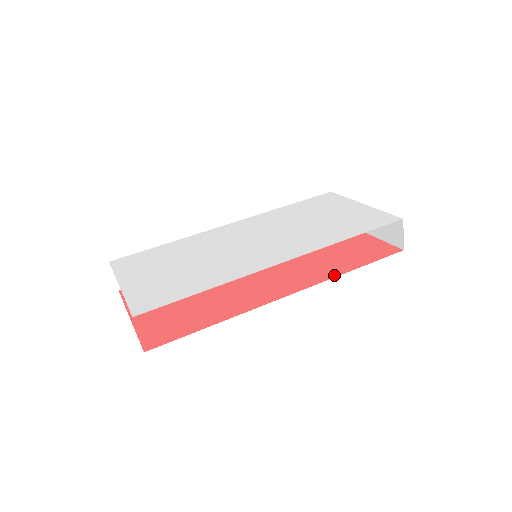
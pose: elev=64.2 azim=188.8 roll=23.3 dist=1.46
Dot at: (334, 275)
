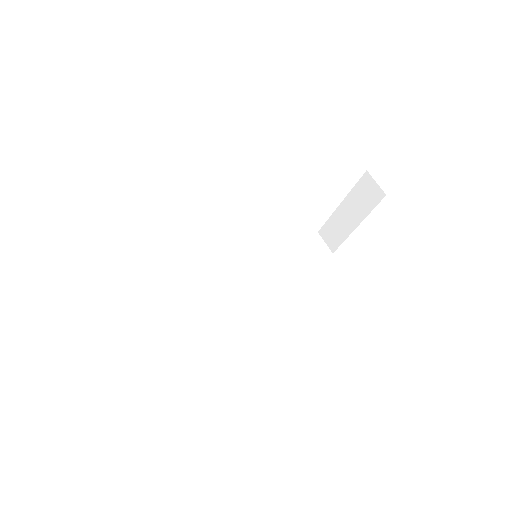
Dot at: occluded
